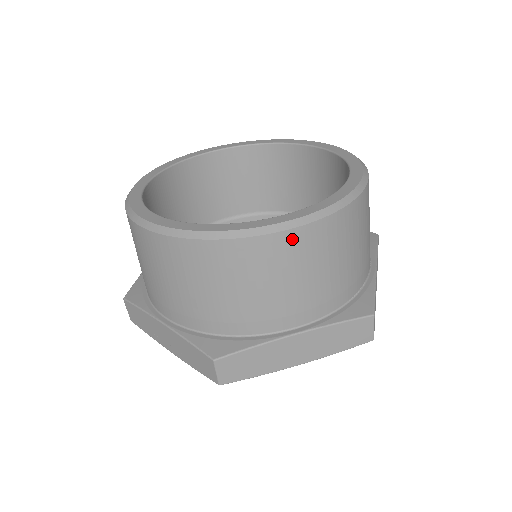
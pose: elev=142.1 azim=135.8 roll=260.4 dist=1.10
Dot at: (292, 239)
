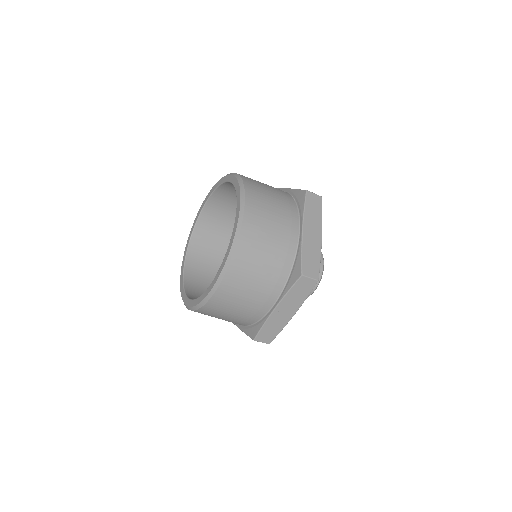
Dot at: (250, 210)
